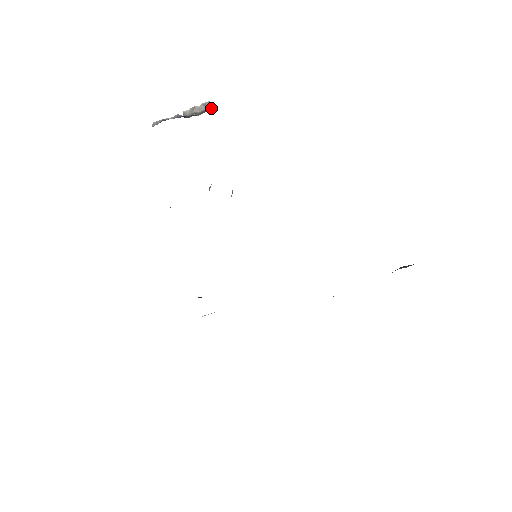
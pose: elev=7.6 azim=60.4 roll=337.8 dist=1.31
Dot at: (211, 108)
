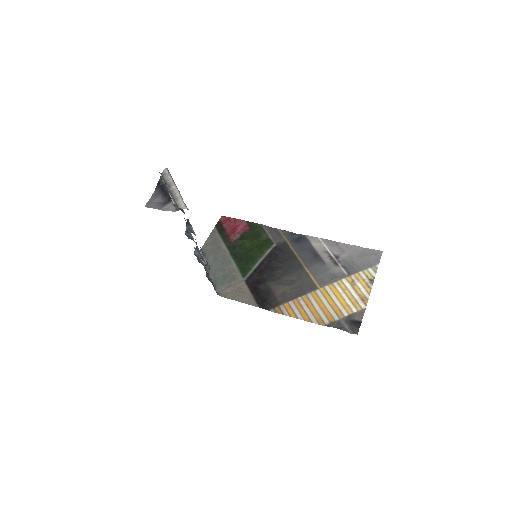
Dot at: (177, 208)
